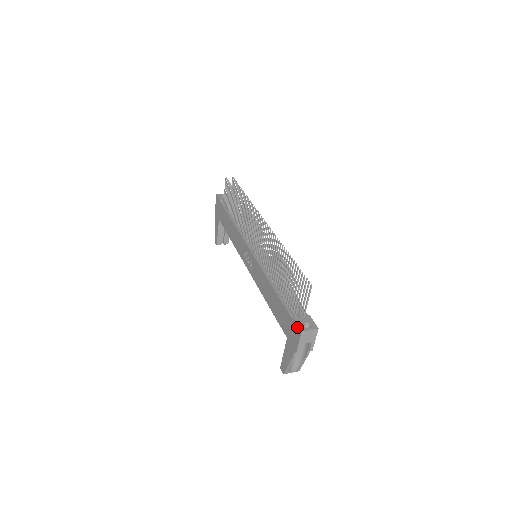
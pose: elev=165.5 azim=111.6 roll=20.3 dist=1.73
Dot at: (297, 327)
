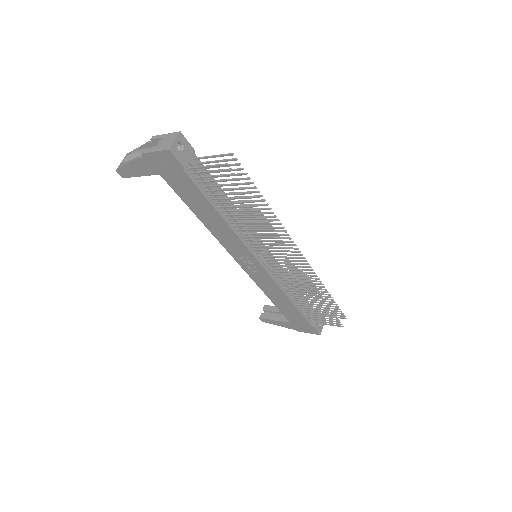
Dot at: (316, 332)
